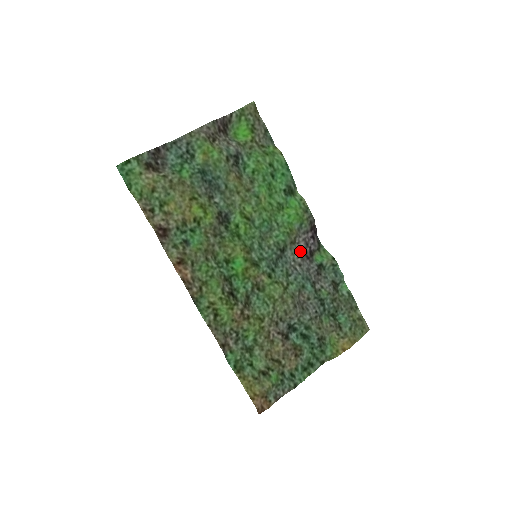
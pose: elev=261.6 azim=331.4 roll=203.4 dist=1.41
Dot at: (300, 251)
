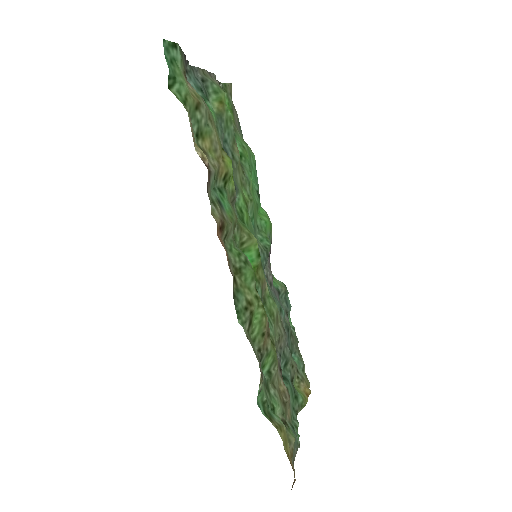
Dot at: (269, 267)
